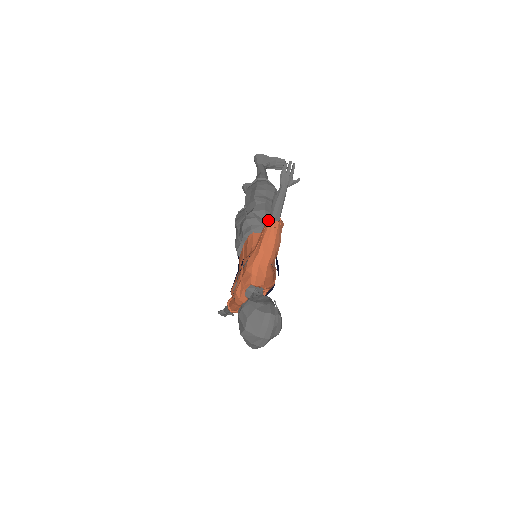
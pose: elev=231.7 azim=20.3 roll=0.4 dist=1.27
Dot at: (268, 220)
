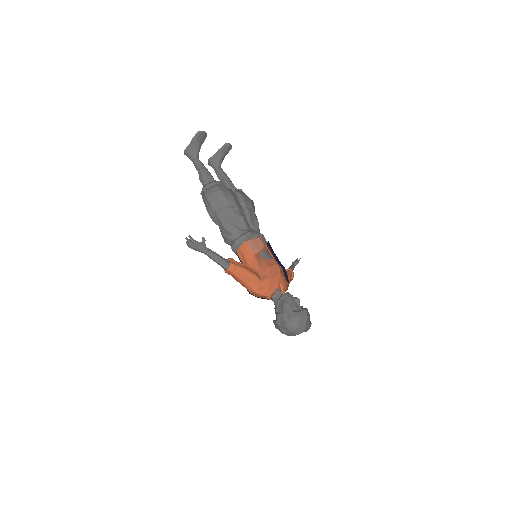
Dot at: (225, 269)
